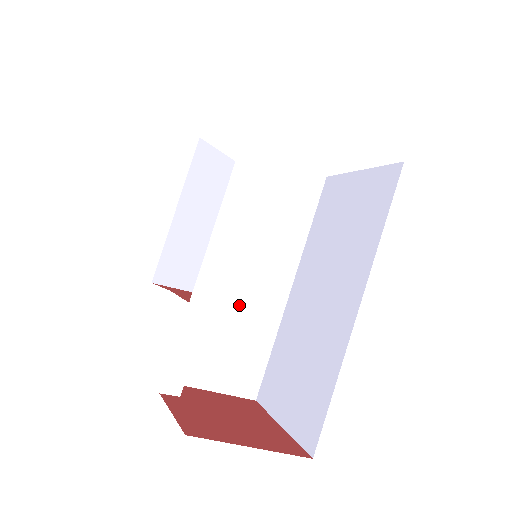
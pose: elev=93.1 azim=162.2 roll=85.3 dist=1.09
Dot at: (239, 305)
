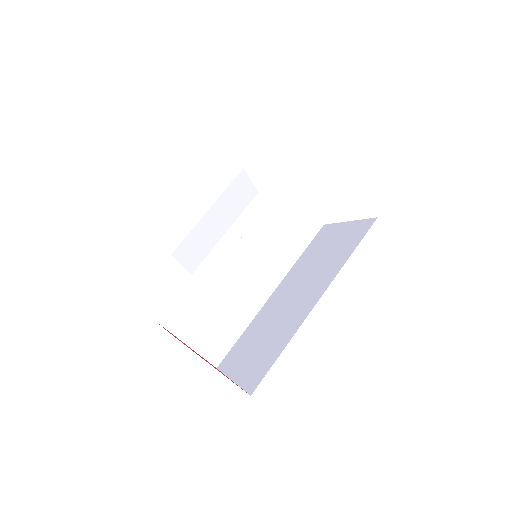
Dot at: (231, 289)
